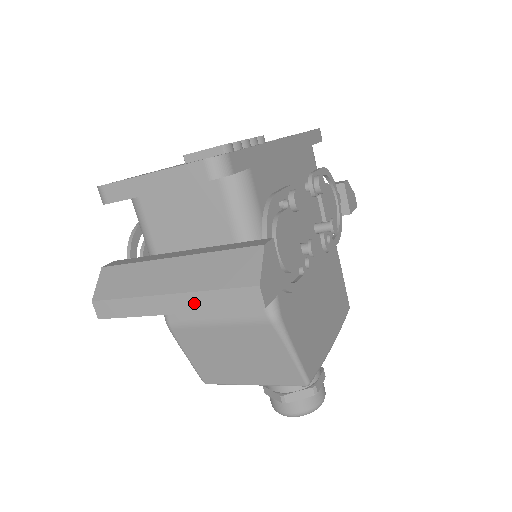
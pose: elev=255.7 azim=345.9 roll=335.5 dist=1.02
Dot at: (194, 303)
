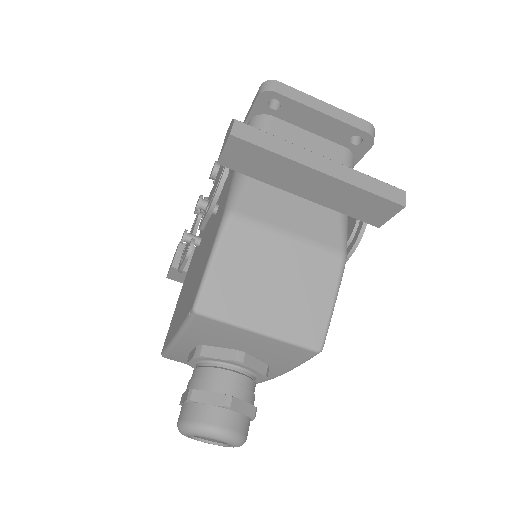
Dot at: (347, 175)
